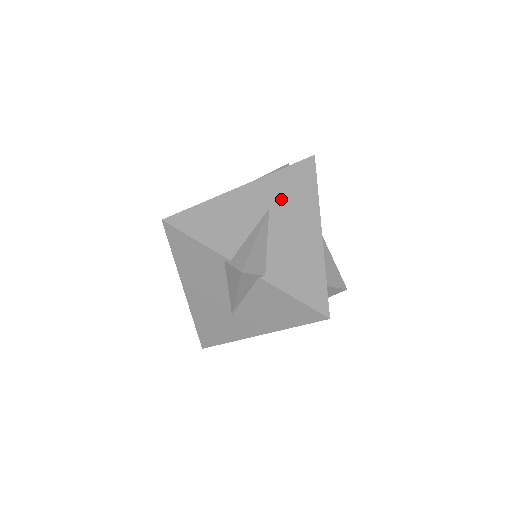
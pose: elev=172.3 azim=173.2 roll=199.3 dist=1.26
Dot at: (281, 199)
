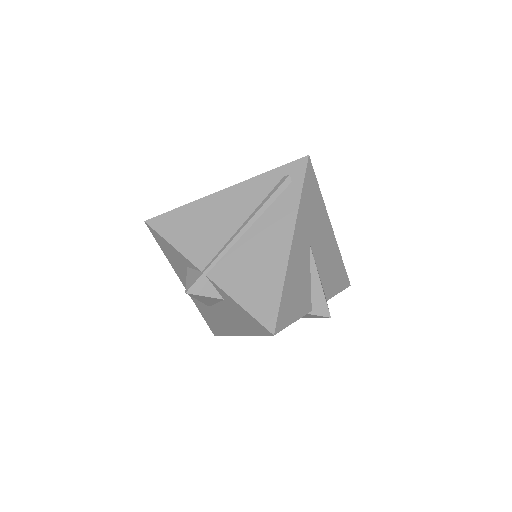
Dot at: (311, 226)
